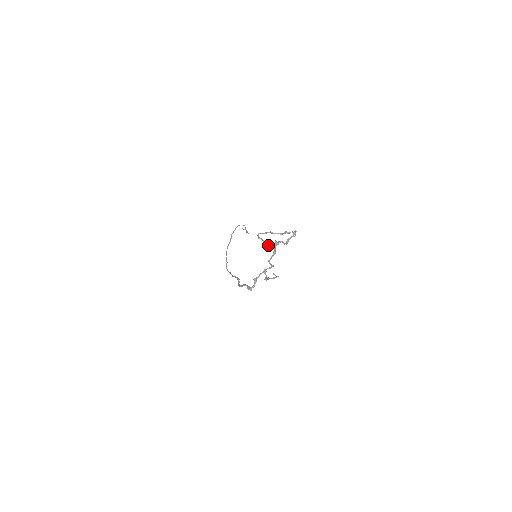
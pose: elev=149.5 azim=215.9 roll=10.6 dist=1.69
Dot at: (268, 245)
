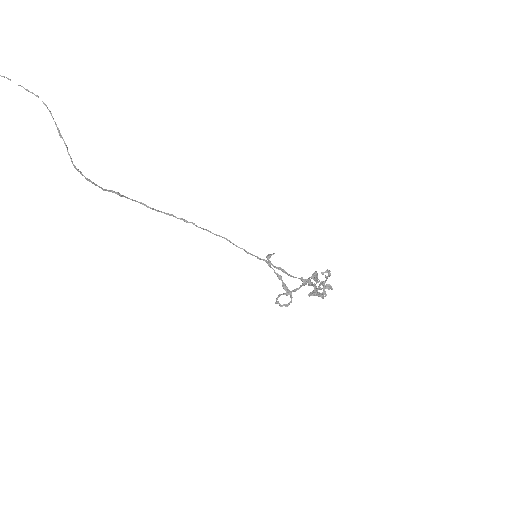
Dot at: (269, 263)
